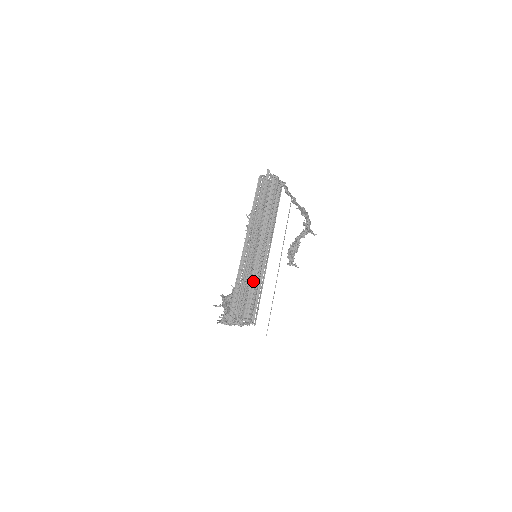
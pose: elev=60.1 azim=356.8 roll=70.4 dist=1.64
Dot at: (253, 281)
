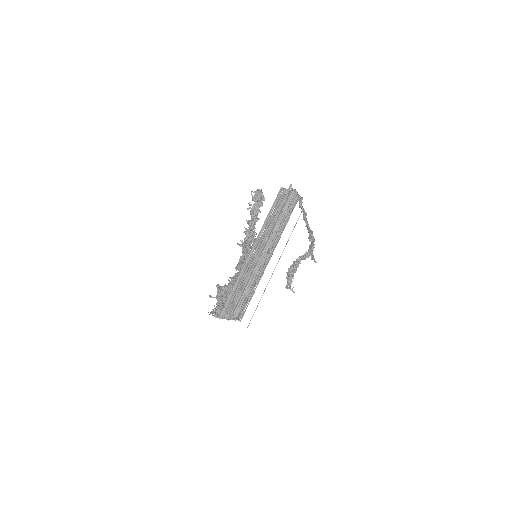
Dot at: (249, 284)
